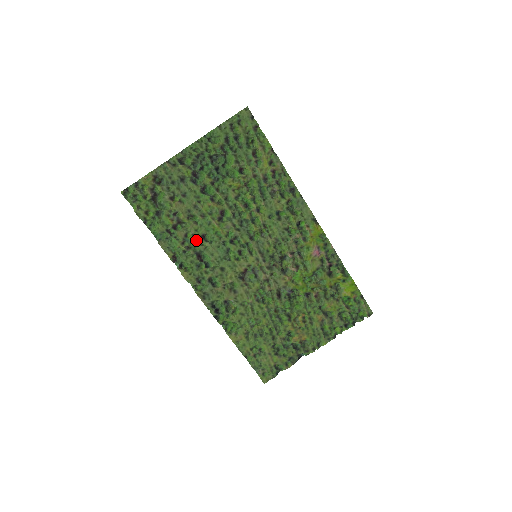
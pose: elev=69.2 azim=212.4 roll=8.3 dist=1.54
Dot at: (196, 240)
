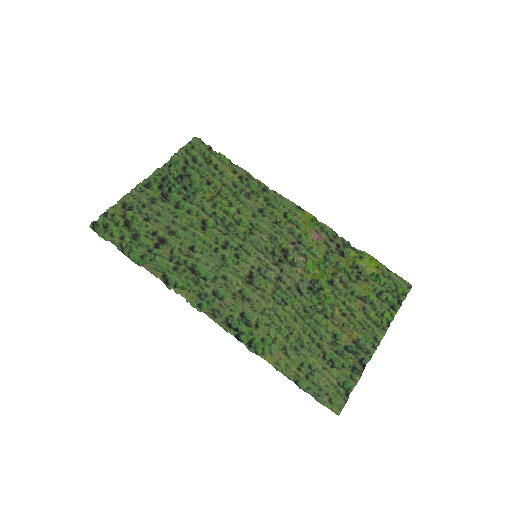
Dot at: (184, 254)
